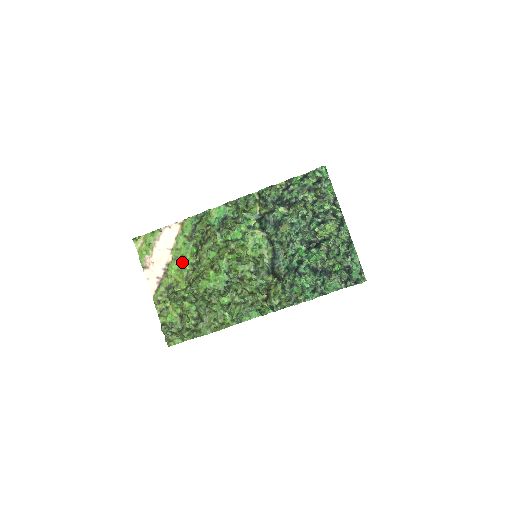
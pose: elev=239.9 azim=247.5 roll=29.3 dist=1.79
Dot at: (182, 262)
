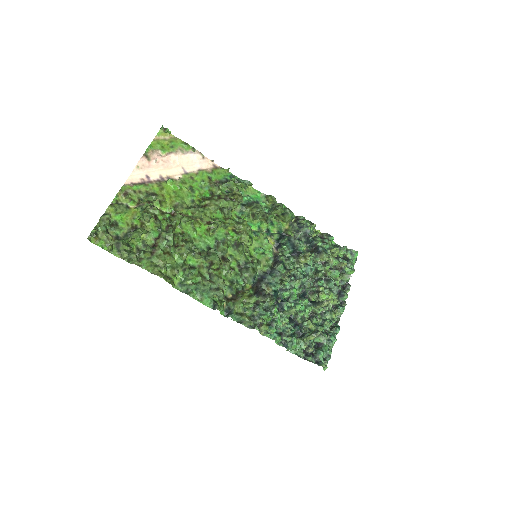
Dot at: (185, 191)
